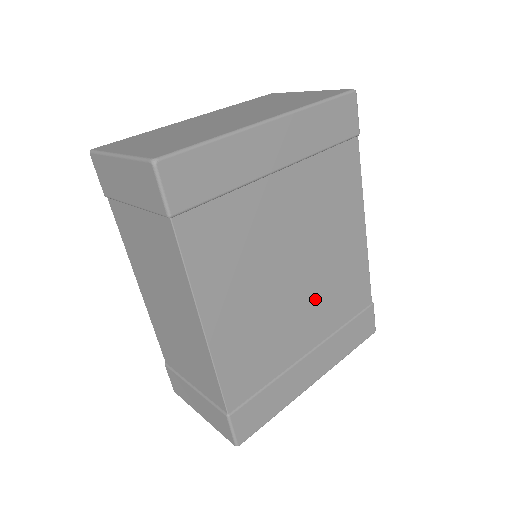
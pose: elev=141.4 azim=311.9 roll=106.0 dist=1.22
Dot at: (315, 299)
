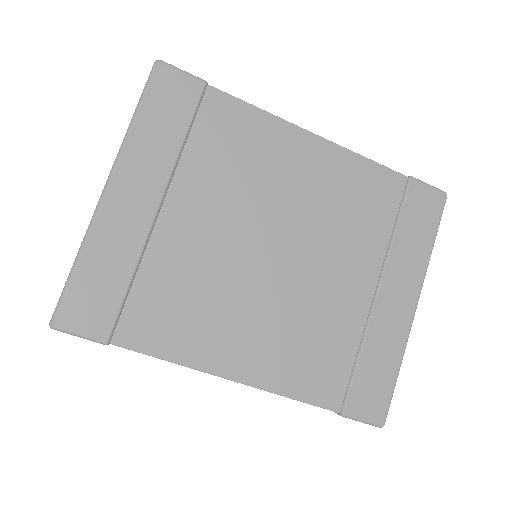
Dot at: (328, 247)
